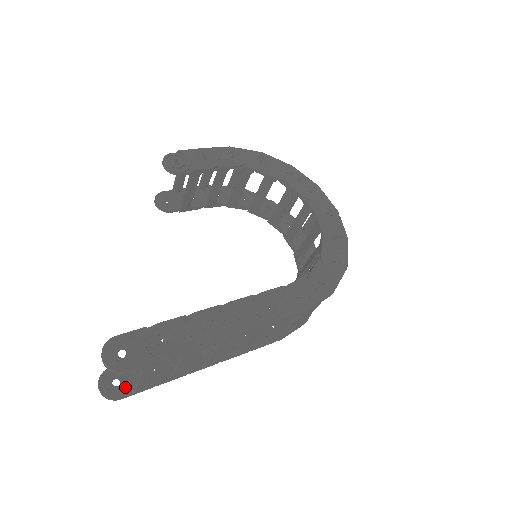
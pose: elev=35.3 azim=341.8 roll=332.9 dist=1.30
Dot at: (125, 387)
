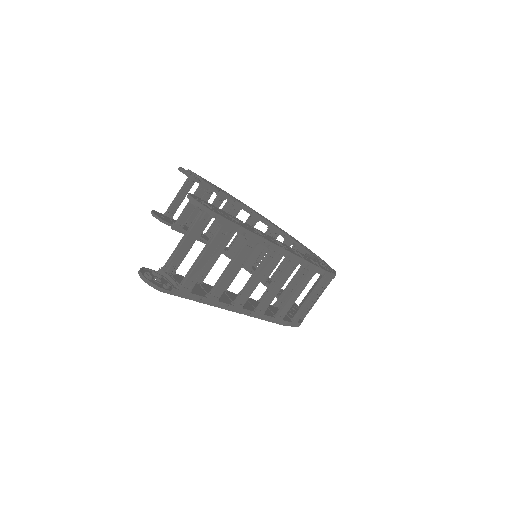
Dot at: (166, 286)
